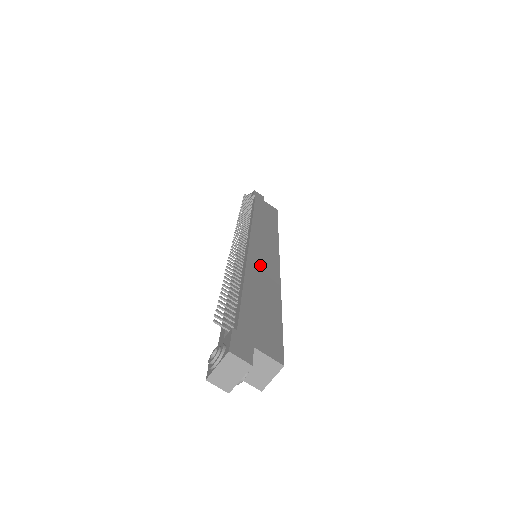
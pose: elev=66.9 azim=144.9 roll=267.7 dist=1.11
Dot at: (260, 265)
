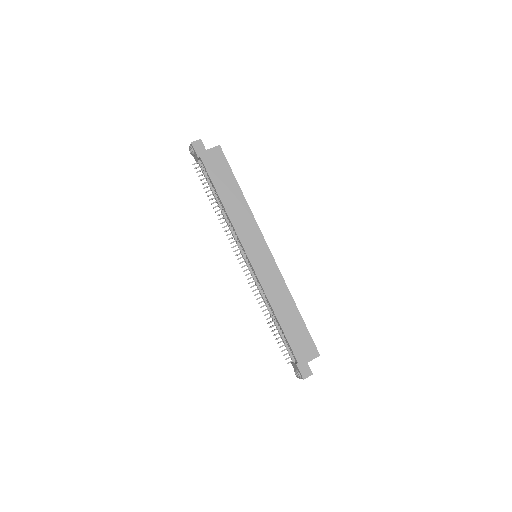
Dot at: (270, 284)
